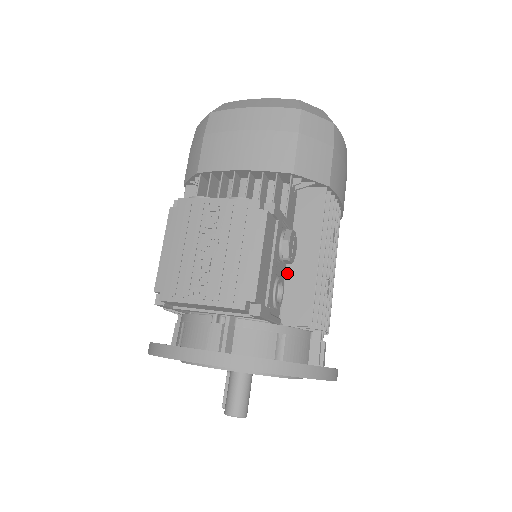
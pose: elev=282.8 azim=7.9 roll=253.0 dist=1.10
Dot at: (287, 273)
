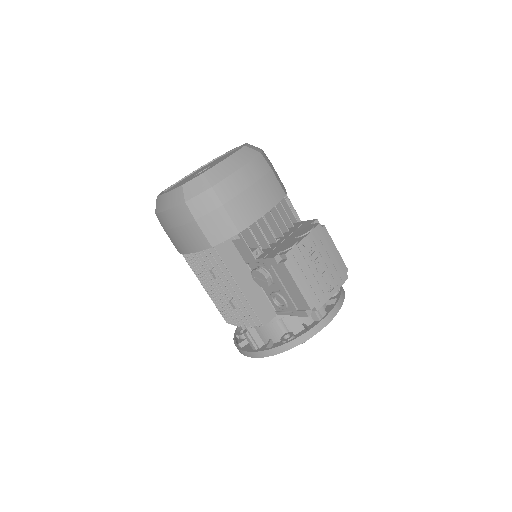
Dot at: occluded
